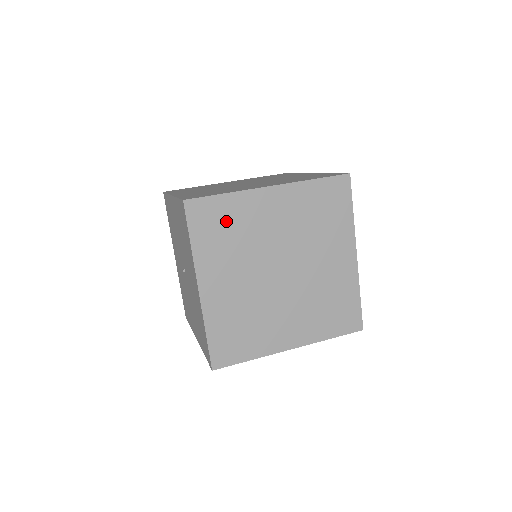
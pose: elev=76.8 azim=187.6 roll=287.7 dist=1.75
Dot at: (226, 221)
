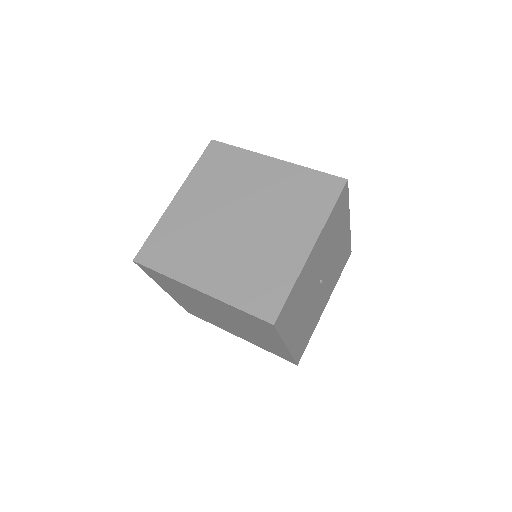
Dot at: (227, 165)
